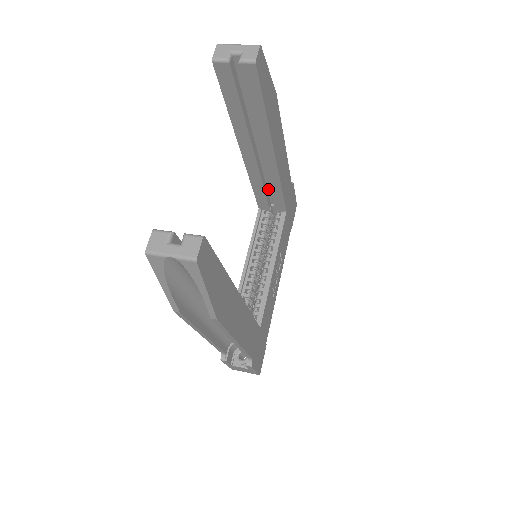
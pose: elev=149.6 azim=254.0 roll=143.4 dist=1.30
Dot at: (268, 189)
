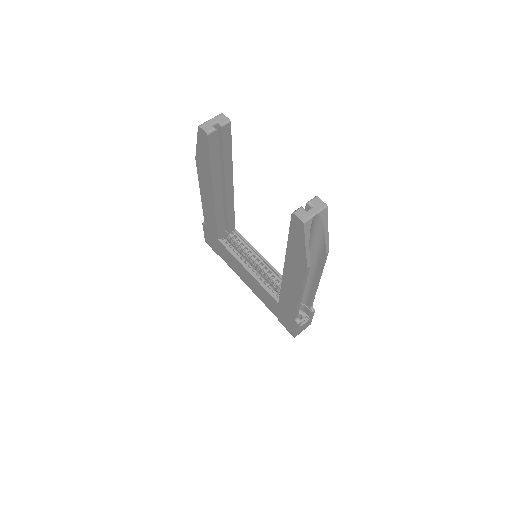
Dot at: occluded
